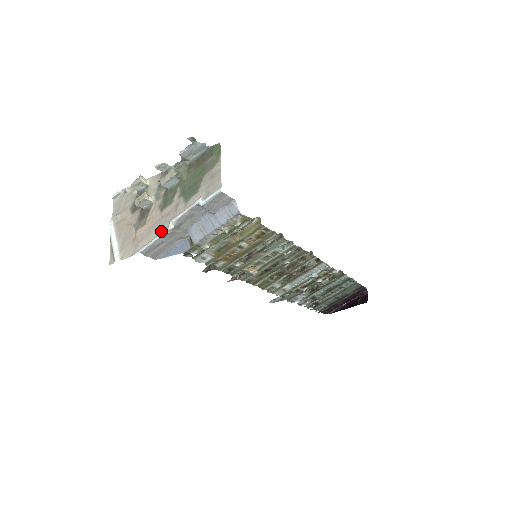
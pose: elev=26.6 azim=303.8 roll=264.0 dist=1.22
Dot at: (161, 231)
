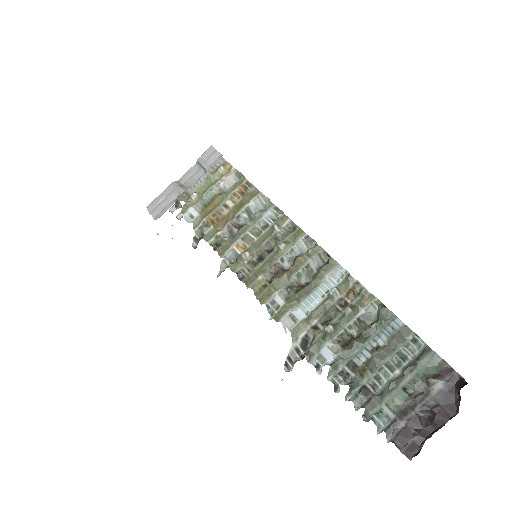
Dot at: occluded
